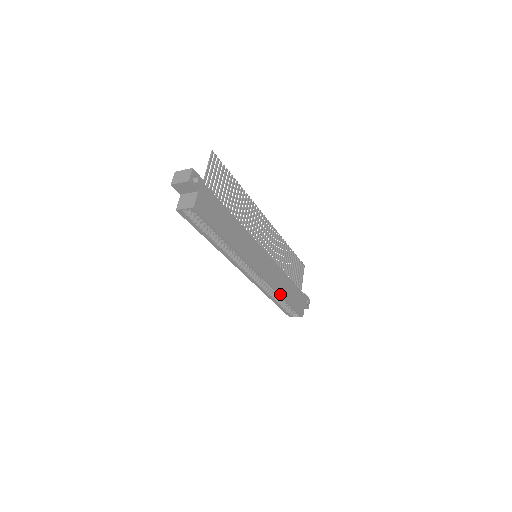
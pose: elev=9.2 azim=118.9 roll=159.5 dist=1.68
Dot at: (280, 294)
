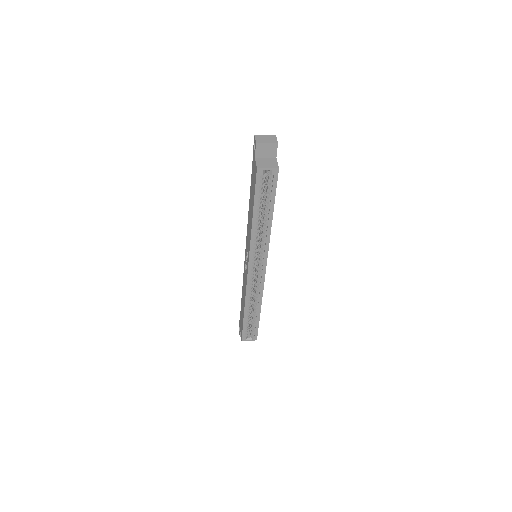
Dot at: (261, 303)
